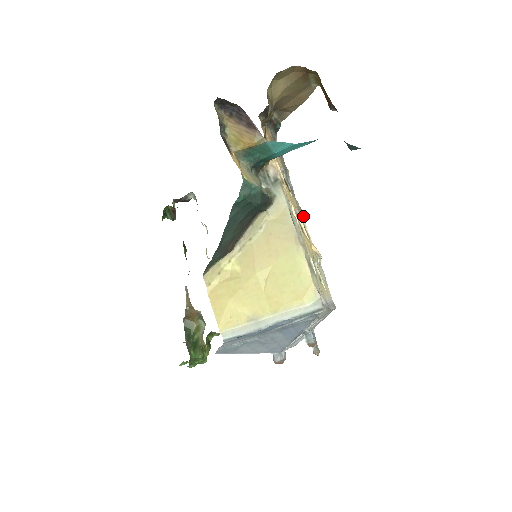
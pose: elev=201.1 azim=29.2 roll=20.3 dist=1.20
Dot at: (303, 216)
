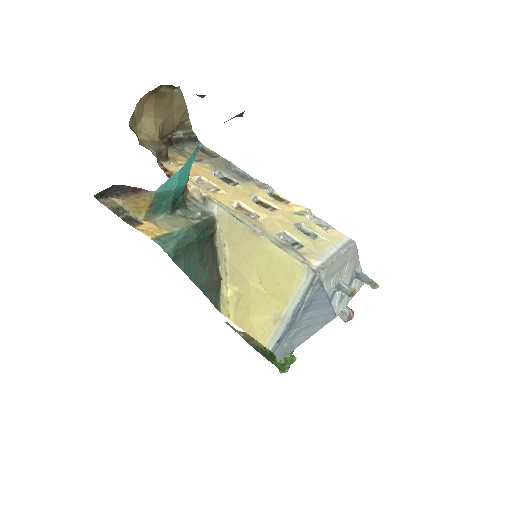
Dot at: (270, 189)
